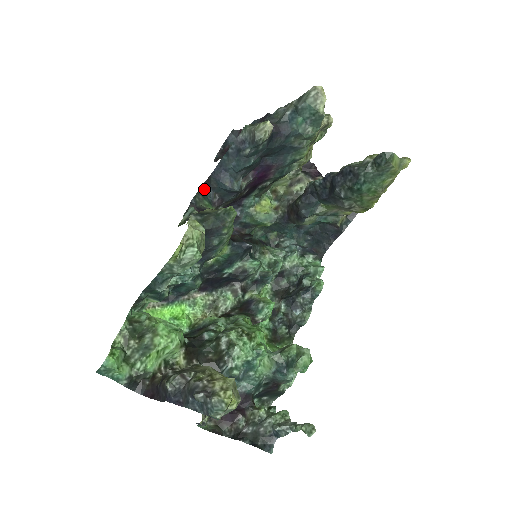
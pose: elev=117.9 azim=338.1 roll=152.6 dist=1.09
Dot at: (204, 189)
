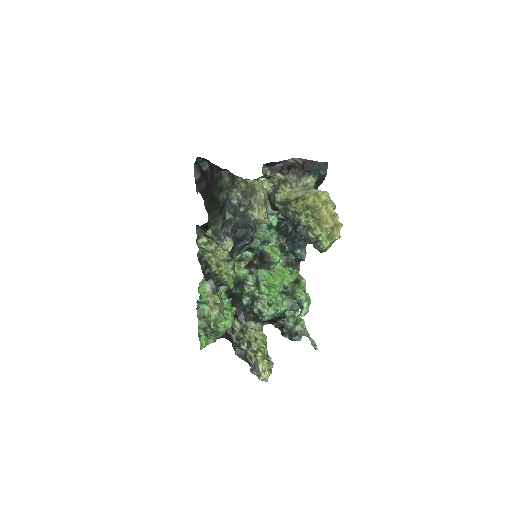
Dot at: occluded
